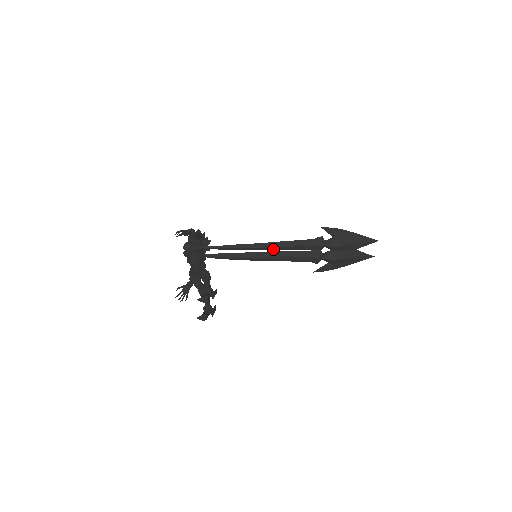
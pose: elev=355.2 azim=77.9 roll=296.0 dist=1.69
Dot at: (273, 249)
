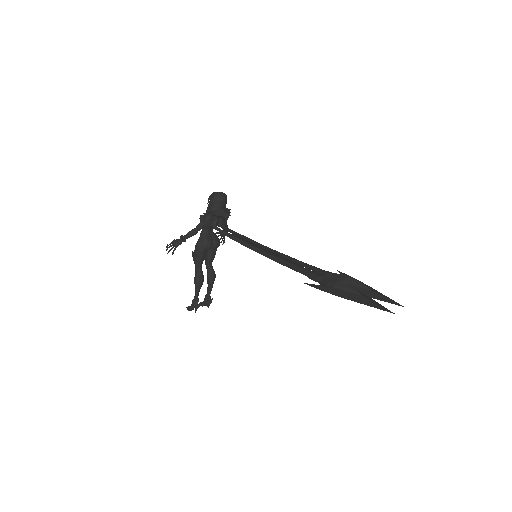
Dot at: (273, 255)
